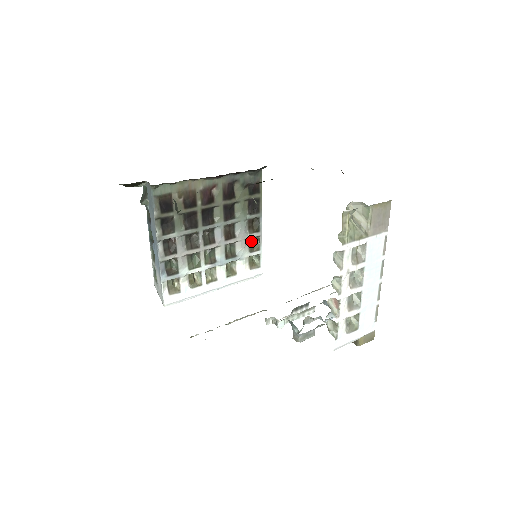
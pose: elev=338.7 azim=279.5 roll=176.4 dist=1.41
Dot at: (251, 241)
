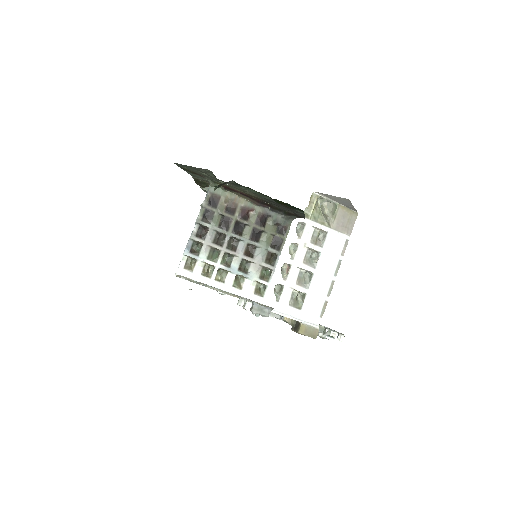
Dot at: (264, 271)
